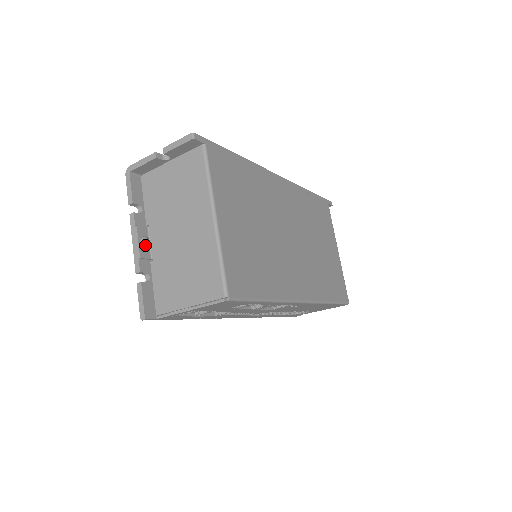
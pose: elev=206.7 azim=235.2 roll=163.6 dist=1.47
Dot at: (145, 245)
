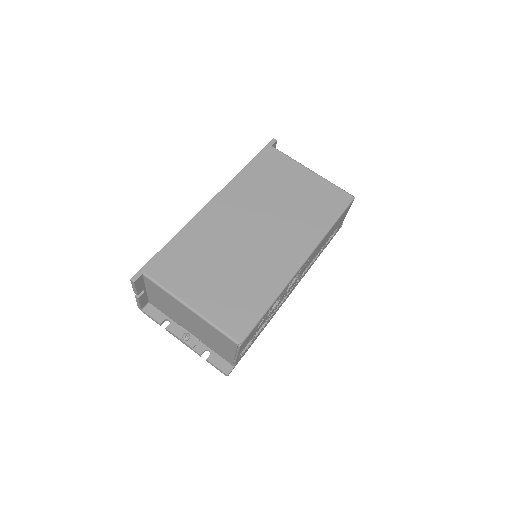
Dot at: (188, 339)
